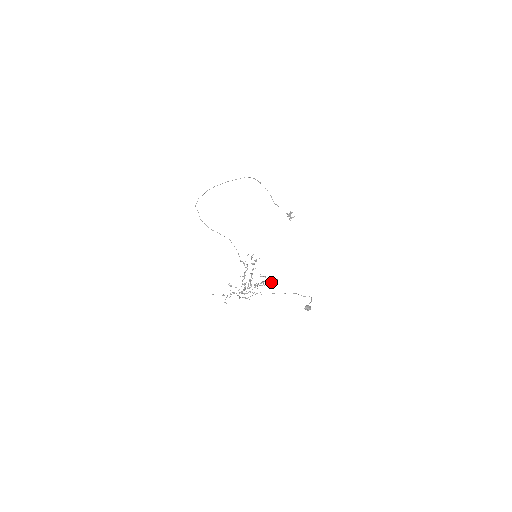
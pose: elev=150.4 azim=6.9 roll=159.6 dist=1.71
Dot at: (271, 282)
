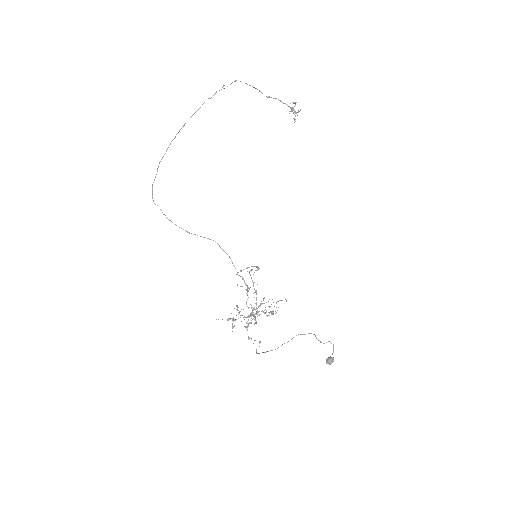
Dot at: (282, 300)
